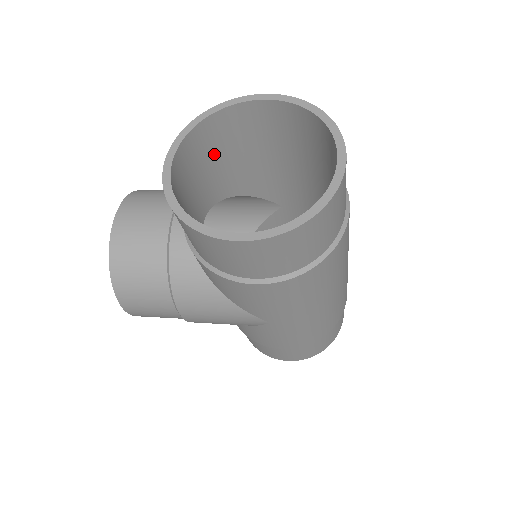
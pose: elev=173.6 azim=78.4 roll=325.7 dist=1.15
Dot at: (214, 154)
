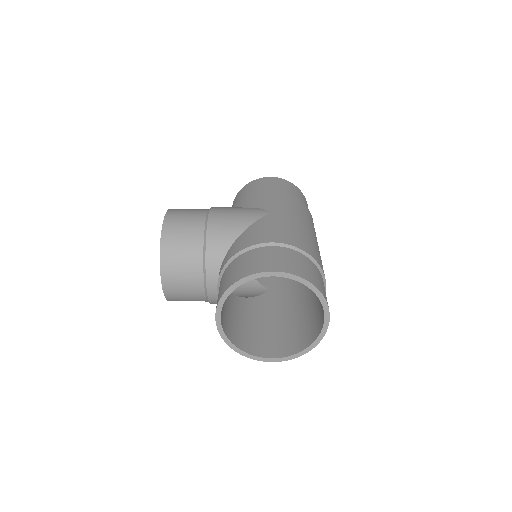
Dot at: occluded
